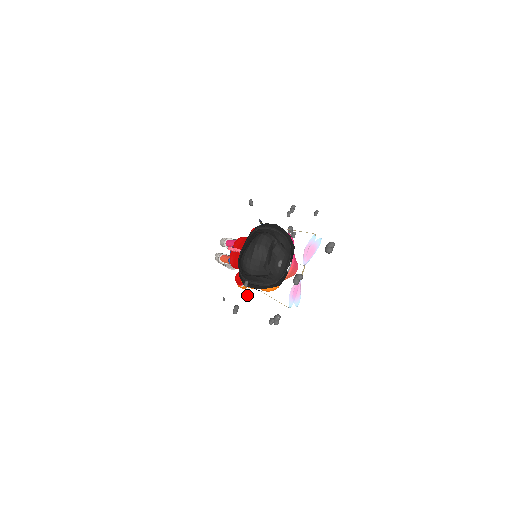
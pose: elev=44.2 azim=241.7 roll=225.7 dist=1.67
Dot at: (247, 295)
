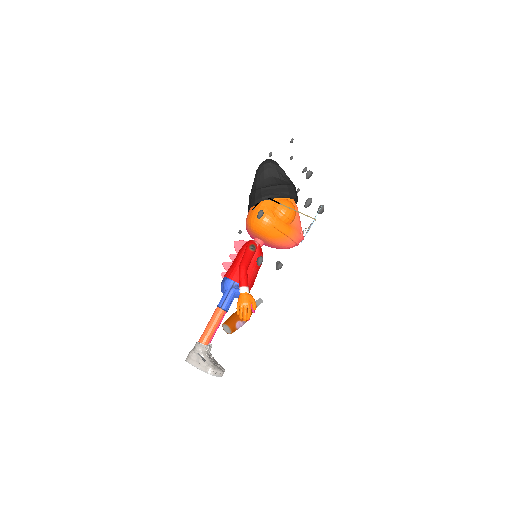
Dot at: (261, 258)
